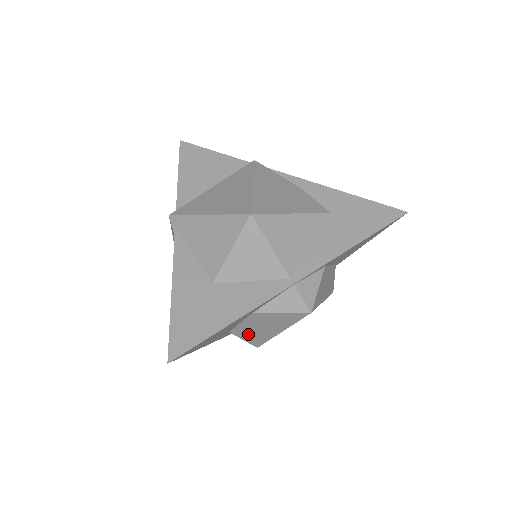
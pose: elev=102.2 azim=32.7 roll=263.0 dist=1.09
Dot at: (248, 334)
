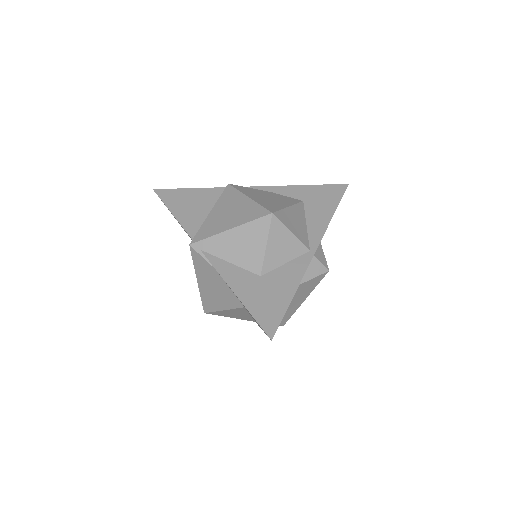
Dot at: occluded
